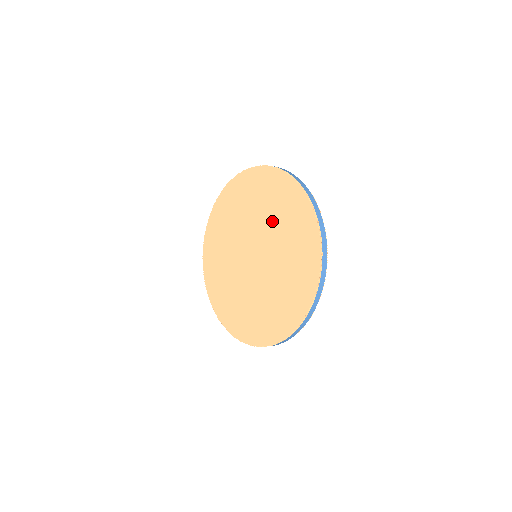
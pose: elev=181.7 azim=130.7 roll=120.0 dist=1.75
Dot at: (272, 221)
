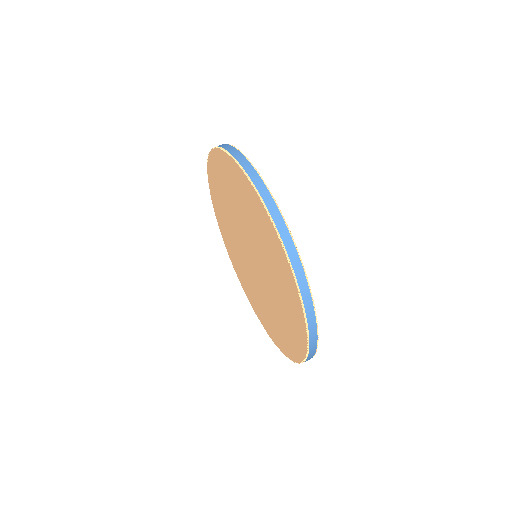
Dot at: (257, 238)
